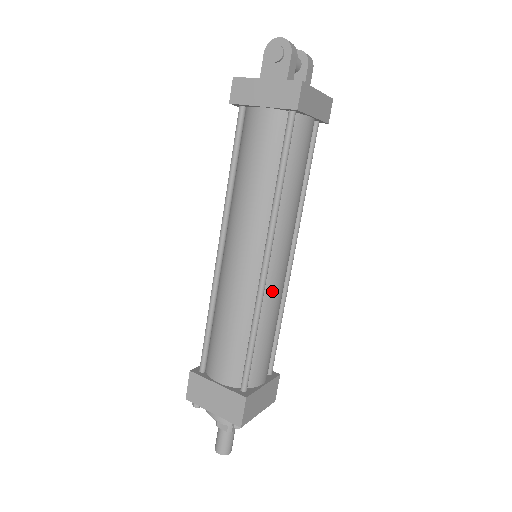
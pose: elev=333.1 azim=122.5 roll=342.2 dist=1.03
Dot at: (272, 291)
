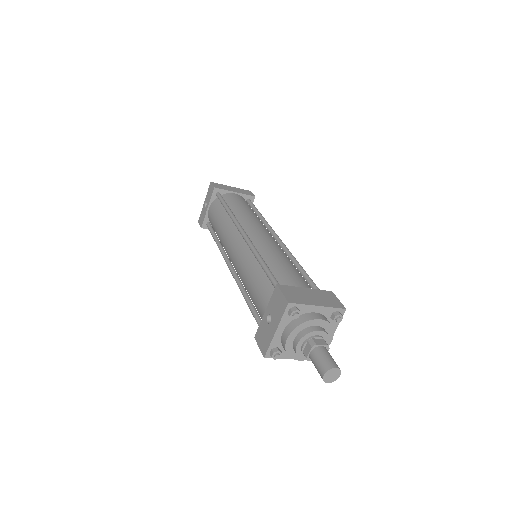
Dot at: occluded
